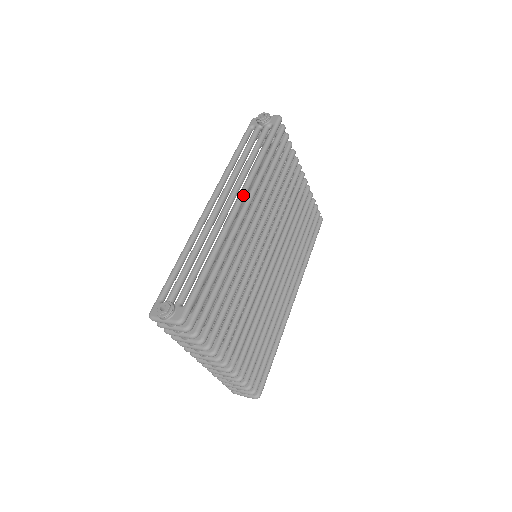
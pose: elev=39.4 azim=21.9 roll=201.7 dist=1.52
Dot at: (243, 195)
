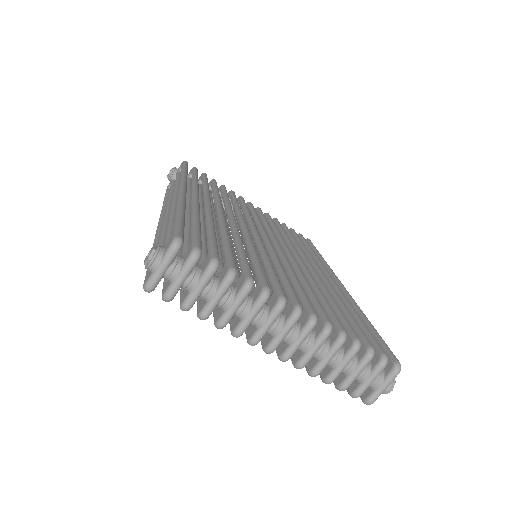
Dot at: (182, 184)
